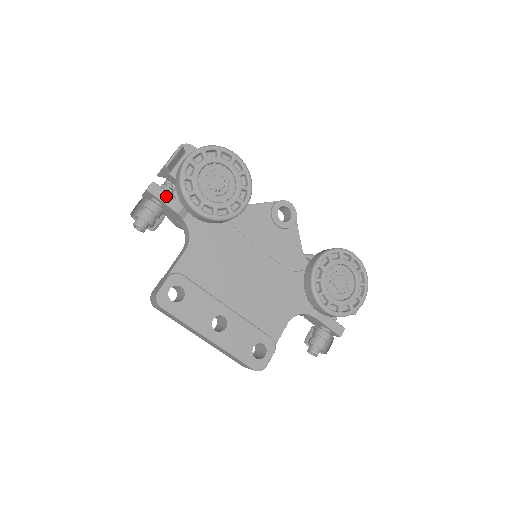
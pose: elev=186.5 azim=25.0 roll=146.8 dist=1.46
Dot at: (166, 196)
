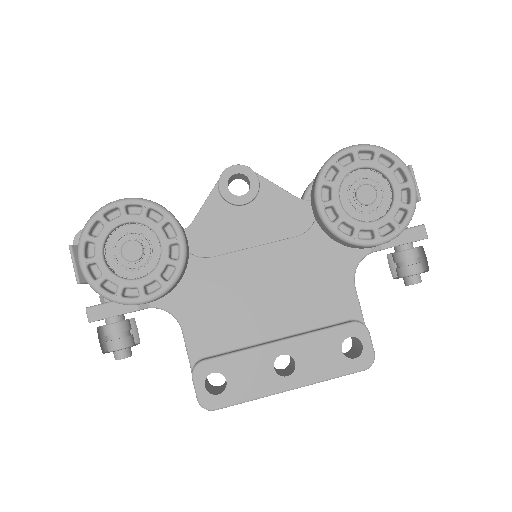
Dot at: (111, 308)
